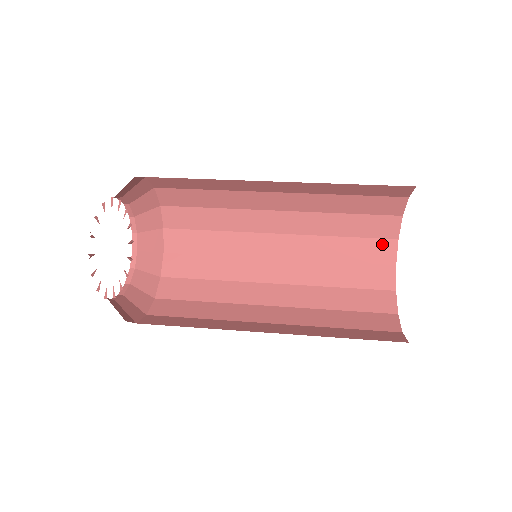
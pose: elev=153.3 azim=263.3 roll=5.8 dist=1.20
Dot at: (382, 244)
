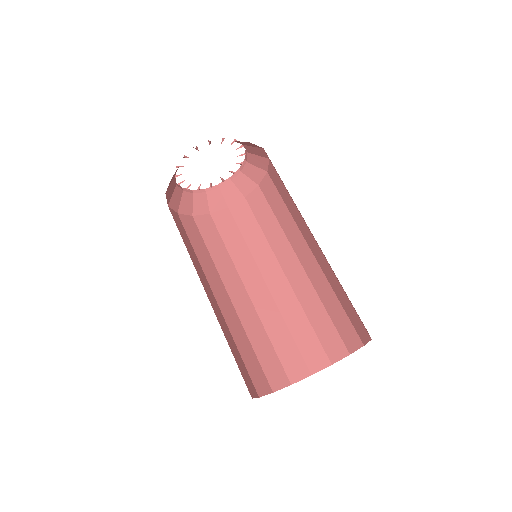
Dot at: (321, 354)
